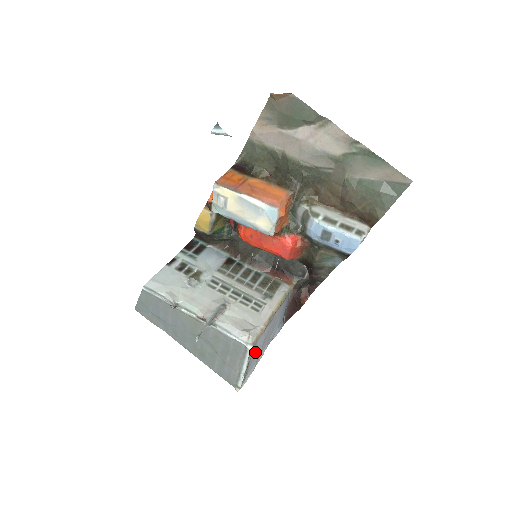
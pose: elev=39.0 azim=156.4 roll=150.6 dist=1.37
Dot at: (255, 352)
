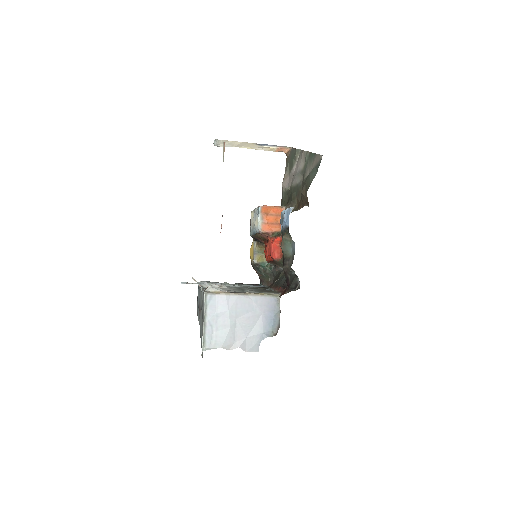
Dot at: (216, 313)
